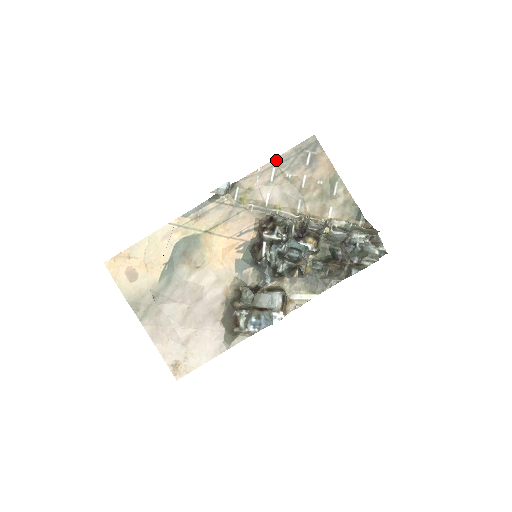
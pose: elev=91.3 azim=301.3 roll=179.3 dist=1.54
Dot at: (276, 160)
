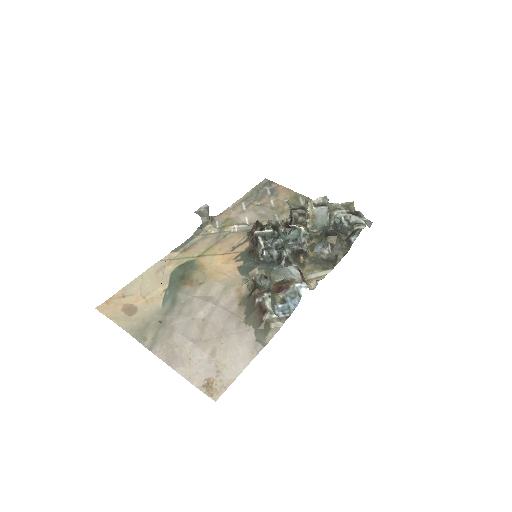
Dot at: (242, 198)
